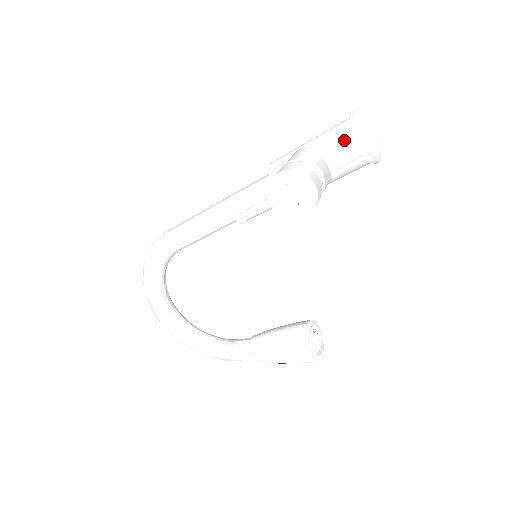
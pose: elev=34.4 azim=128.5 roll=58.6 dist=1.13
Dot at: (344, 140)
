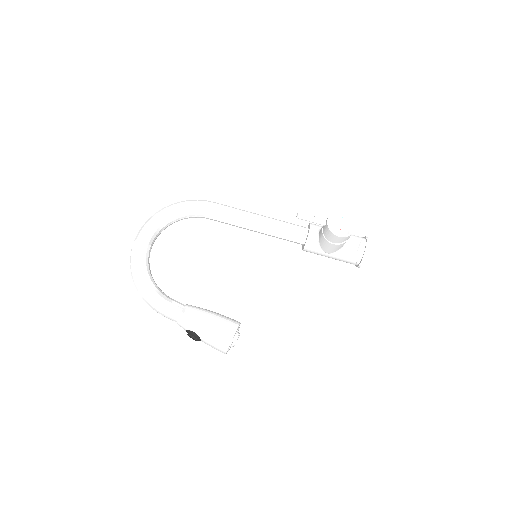
Dot at: (359, 239)
